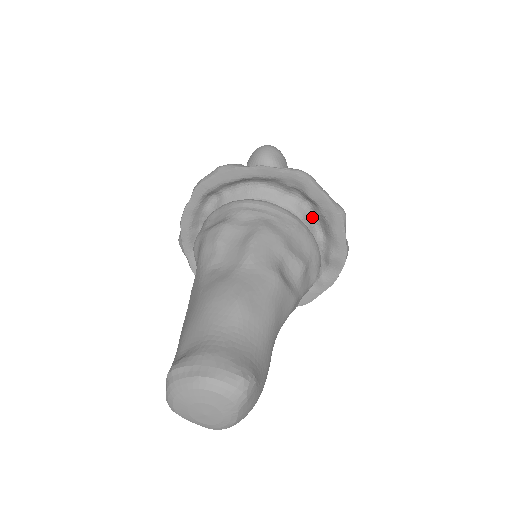
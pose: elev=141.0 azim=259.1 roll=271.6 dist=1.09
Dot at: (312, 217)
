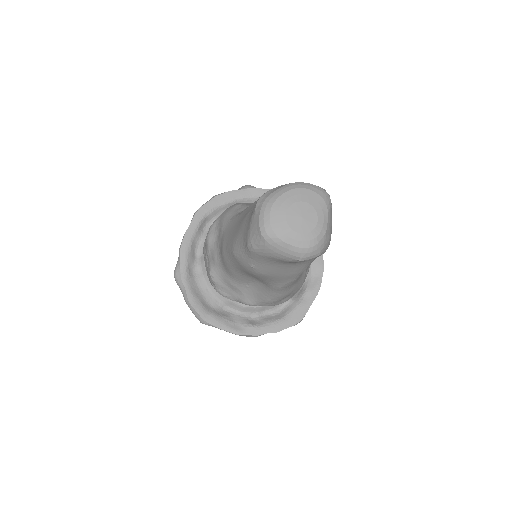
Dot at: occluded
